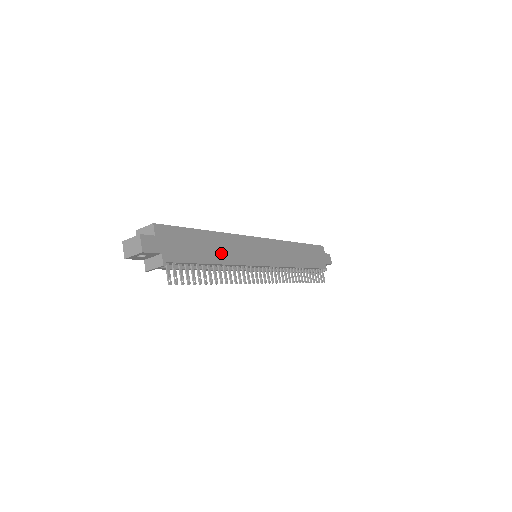
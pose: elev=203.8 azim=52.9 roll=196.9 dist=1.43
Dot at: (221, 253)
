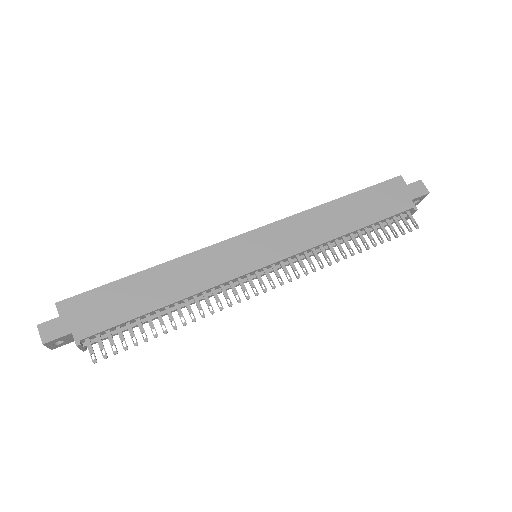
Dot at: (173, 288)
